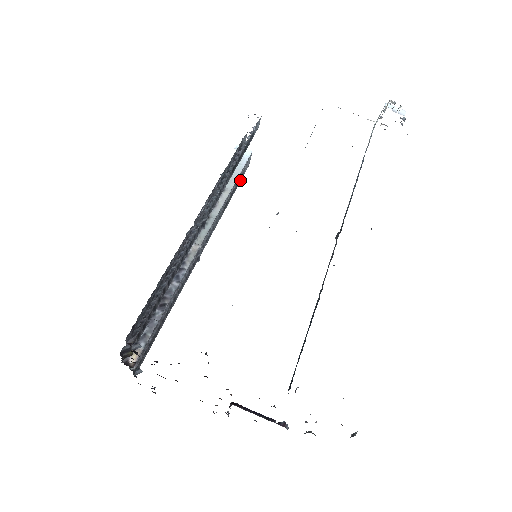
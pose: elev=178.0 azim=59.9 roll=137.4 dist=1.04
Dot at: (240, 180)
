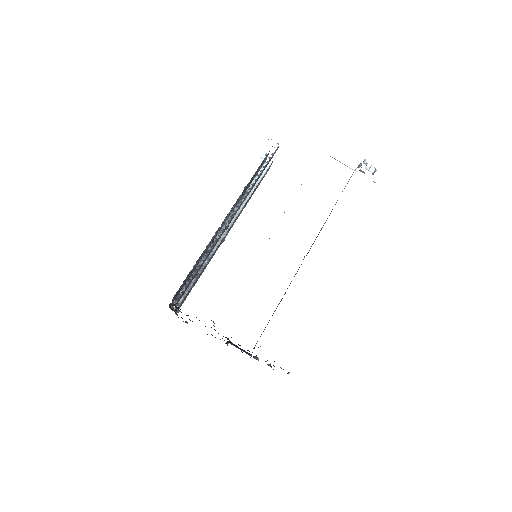
Dot at: occluded
